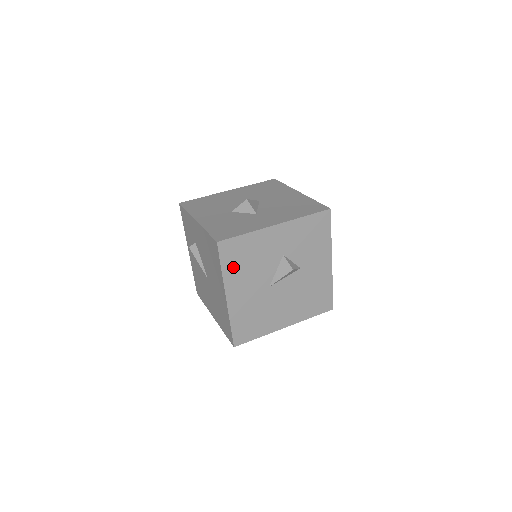
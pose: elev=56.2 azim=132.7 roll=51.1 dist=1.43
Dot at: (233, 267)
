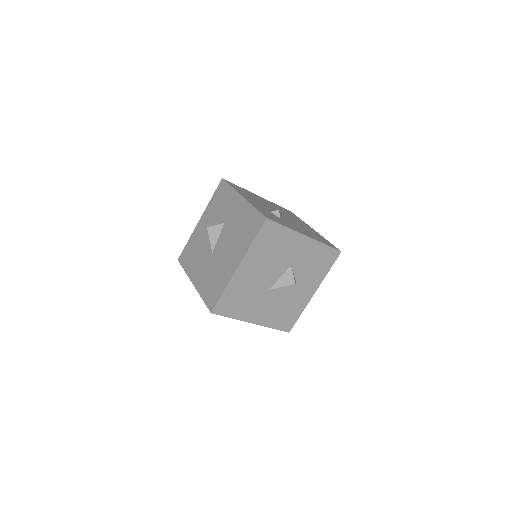
Dot at: (189, 264)
